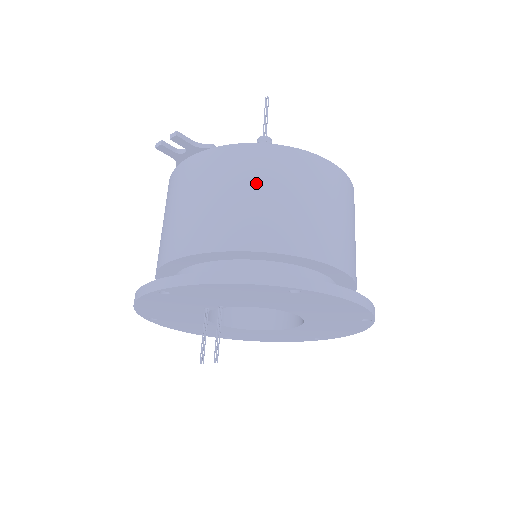
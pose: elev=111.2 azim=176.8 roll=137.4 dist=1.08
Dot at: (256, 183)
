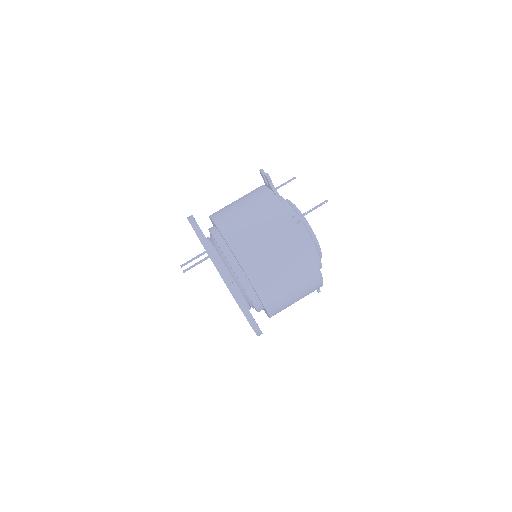
Dot at: (268, 229)
